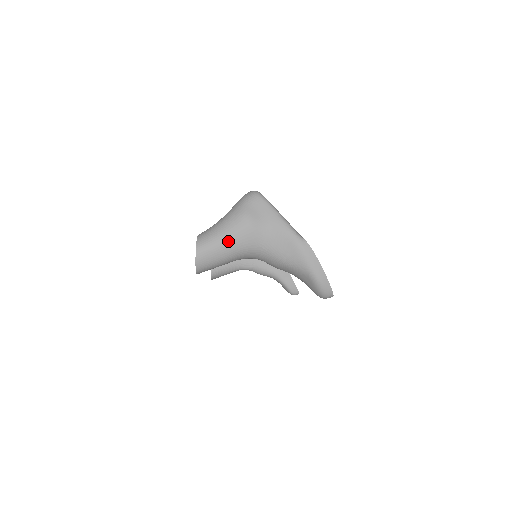
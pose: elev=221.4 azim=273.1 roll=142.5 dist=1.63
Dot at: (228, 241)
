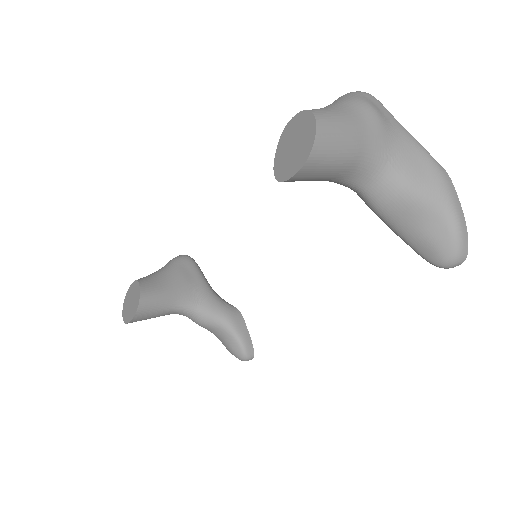
Dot at: (355, 127)
